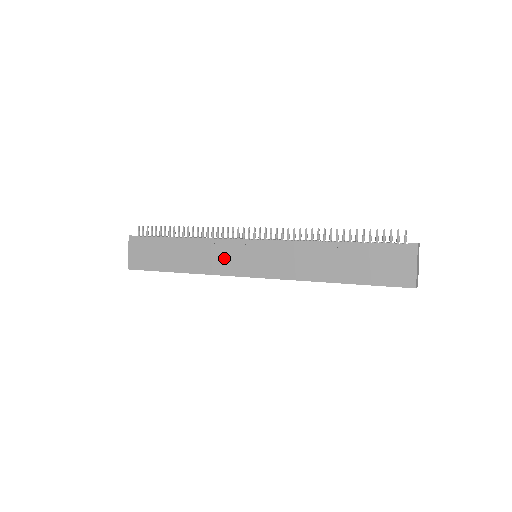
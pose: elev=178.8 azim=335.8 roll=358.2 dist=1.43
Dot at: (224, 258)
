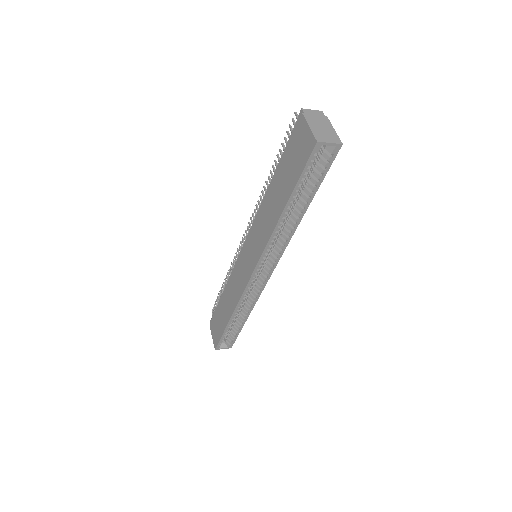
Dot at: (239, 278)
